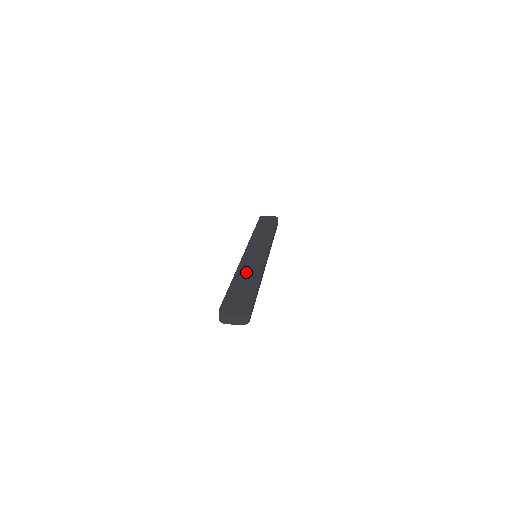
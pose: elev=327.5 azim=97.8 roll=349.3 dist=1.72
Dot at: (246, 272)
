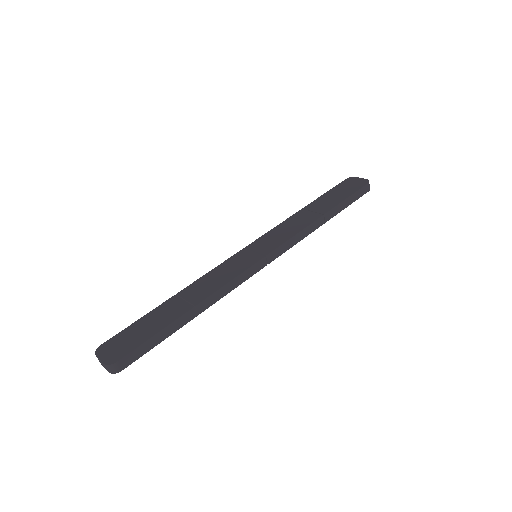
Dot at: (199, 287)
